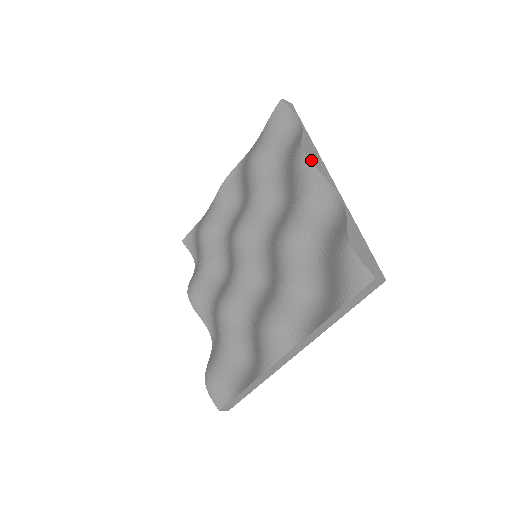
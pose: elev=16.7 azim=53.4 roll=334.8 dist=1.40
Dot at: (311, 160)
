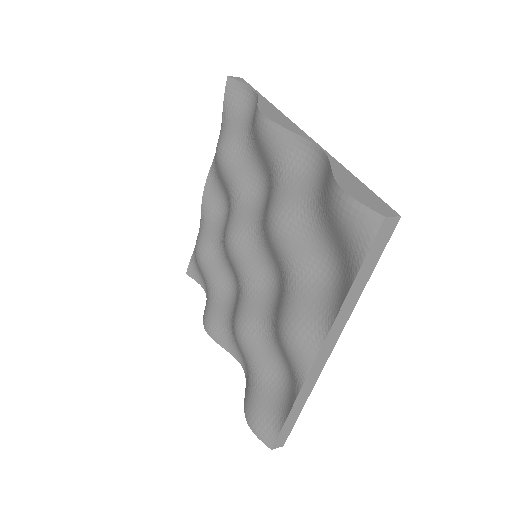
Dot at: (272, 120)
